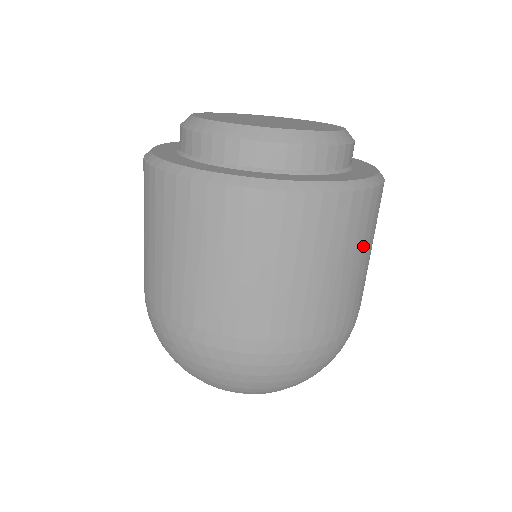
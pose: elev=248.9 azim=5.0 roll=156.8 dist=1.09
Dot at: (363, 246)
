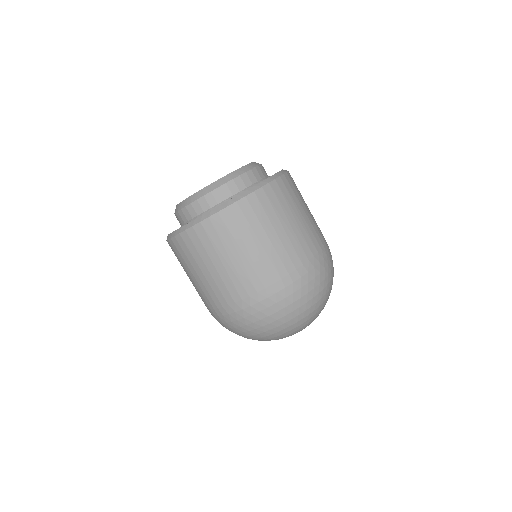
Dot at: (246, 239)
